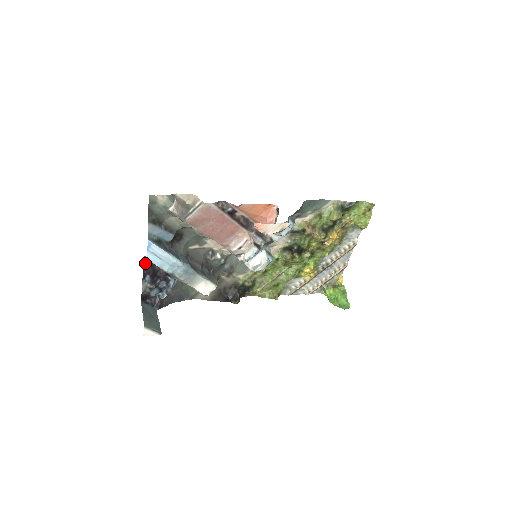
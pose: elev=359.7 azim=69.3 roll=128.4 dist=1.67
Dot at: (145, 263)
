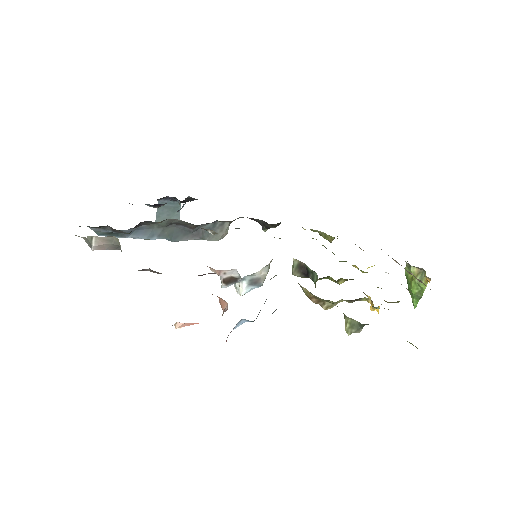
Dot at: (132, 204)
